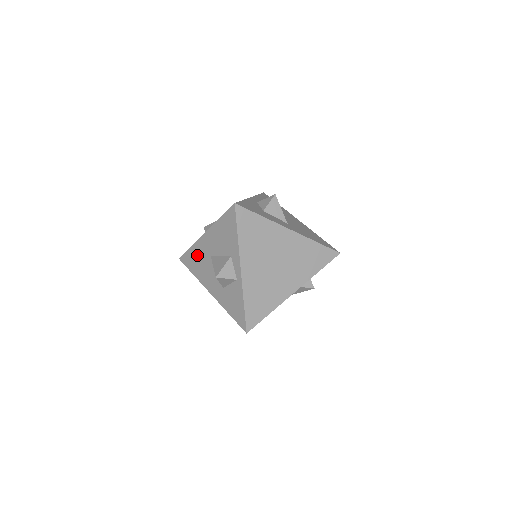
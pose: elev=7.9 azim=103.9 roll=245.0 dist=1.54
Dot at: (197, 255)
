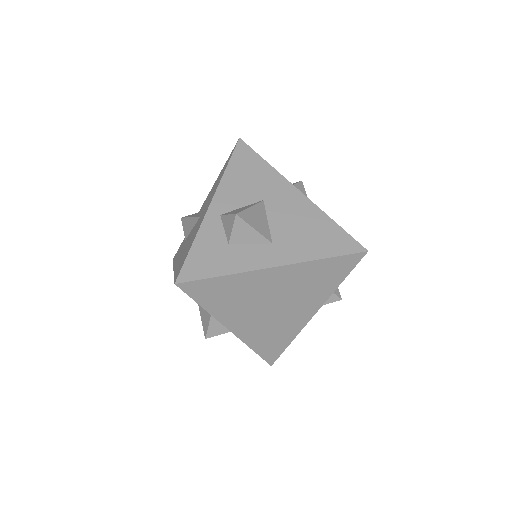
Dot at: occluded
